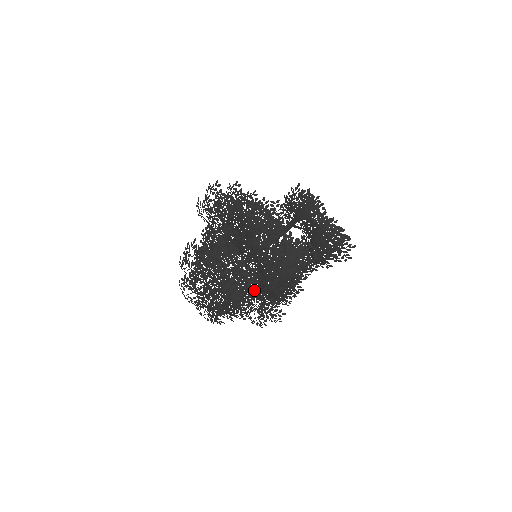
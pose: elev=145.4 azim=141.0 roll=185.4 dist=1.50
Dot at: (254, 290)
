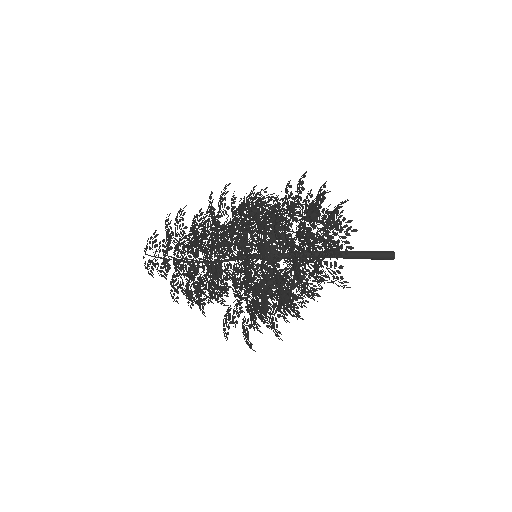
Dot at: occluded
